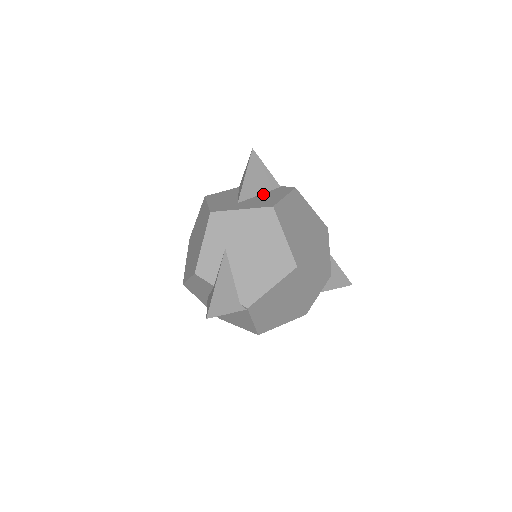
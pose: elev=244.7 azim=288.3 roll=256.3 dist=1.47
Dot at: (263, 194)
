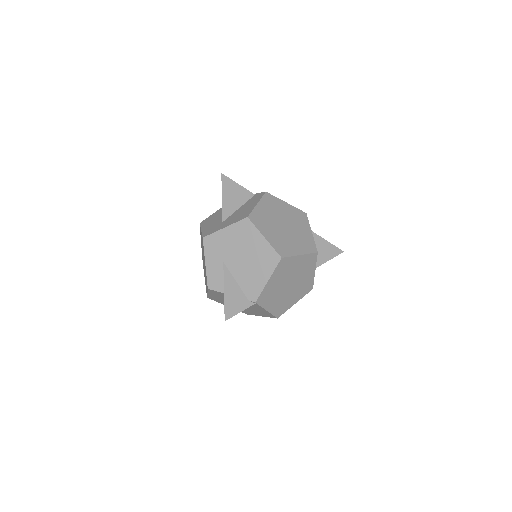
Dot at: (241, 207)
